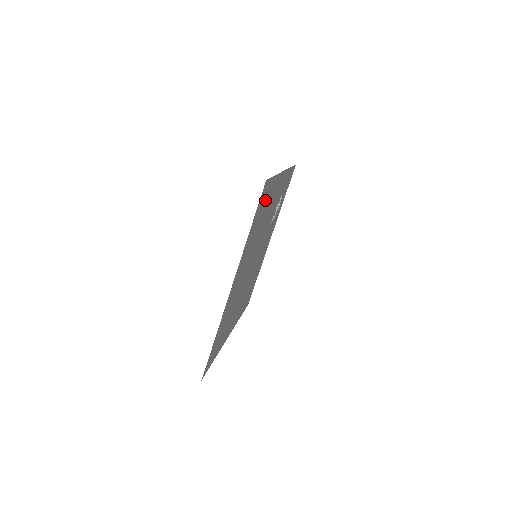
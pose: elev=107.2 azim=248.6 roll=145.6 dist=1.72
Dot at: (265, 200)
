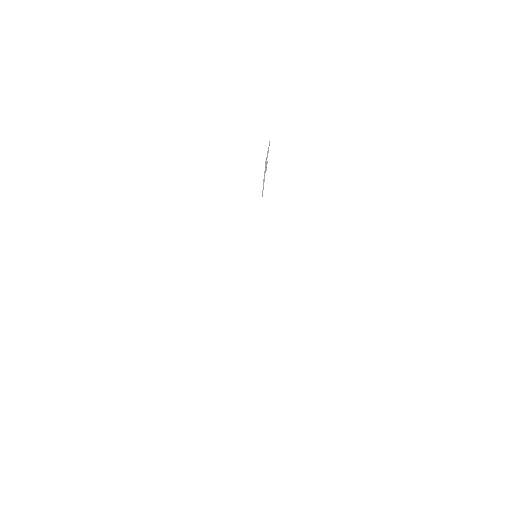
Dot at: occluded
